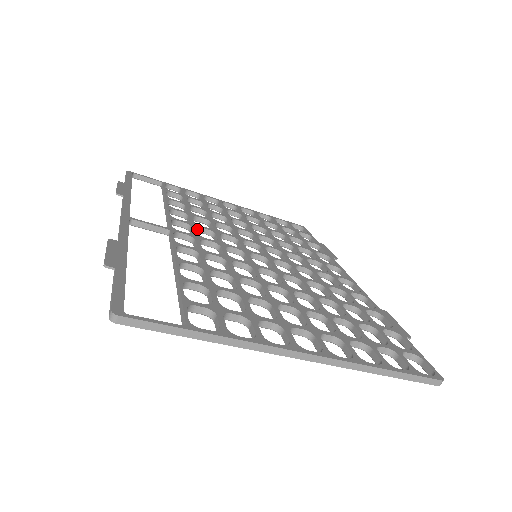
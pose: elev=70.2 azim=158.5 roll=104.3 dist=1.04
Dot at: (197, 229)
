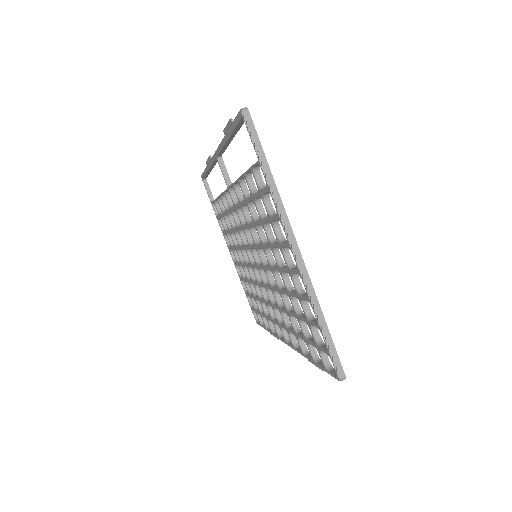
Dot at: (235, 213)
